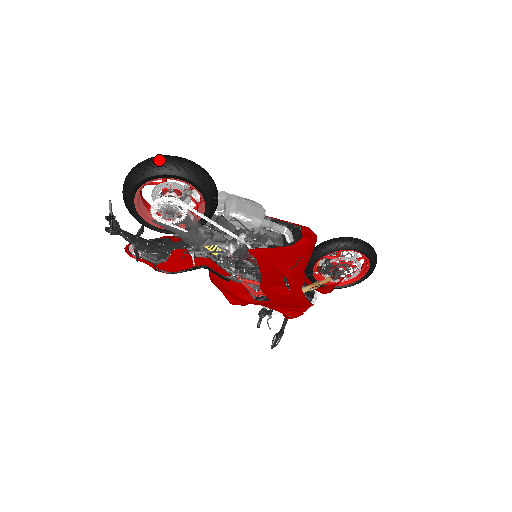
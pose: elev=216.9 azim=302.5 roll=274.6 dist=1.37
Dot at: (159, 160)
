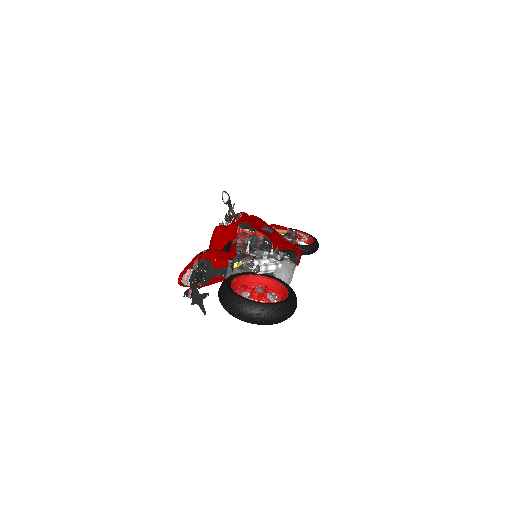
Dot at: (284, 318)
